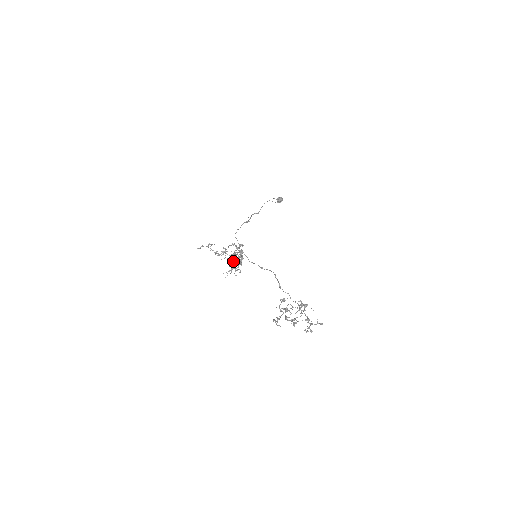
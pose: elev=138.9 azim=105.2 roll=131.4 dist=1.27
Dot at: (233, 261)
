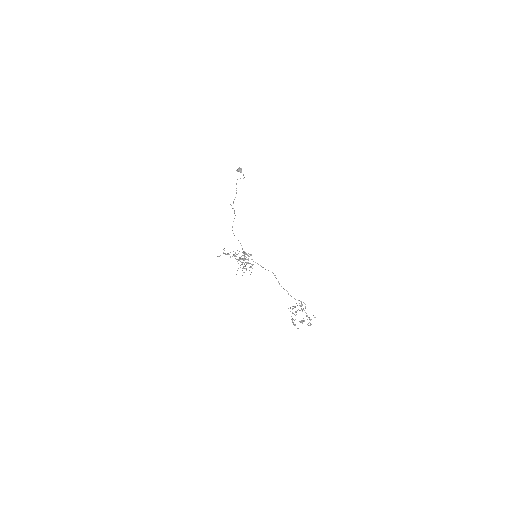
Dot at: occluded
